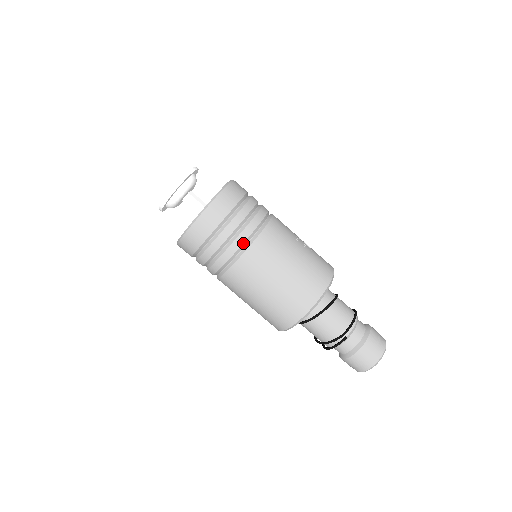
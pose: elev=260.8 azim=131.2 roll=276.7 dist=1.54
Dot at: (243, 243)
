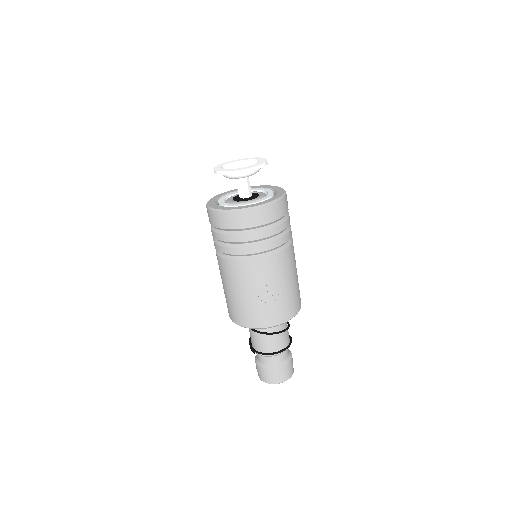
Dot at: (222, 252)
